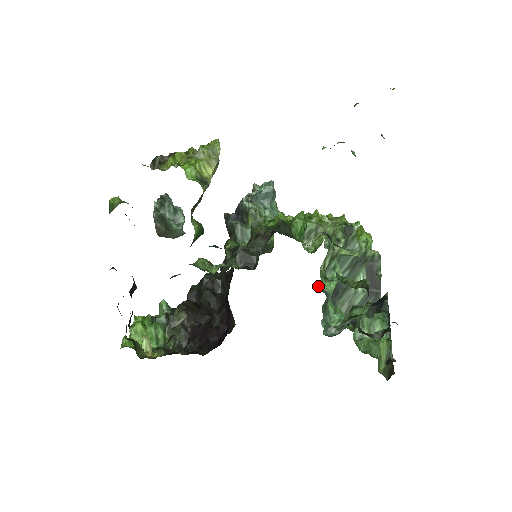
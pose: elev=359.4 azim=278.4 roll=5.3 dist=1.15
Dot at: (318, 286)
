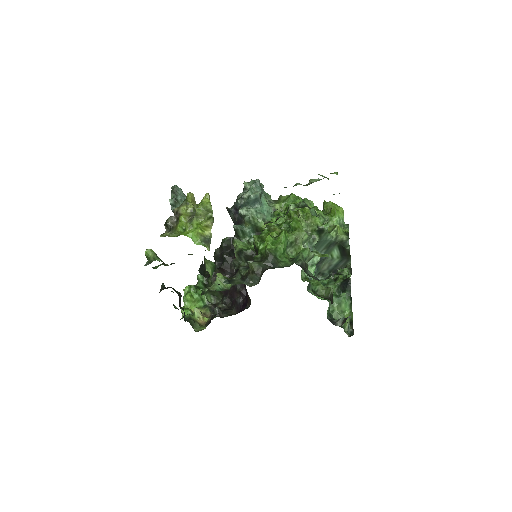
Dot at: occluded
